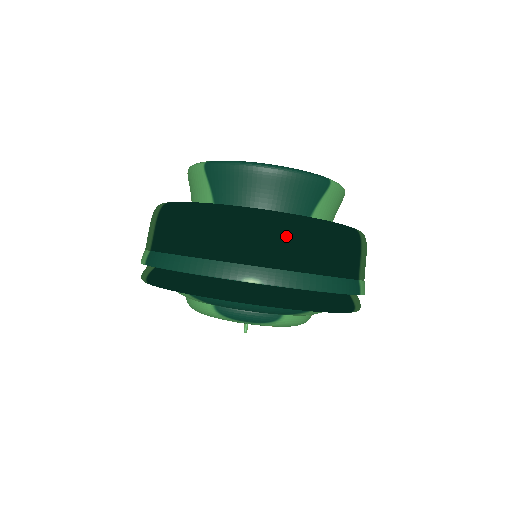
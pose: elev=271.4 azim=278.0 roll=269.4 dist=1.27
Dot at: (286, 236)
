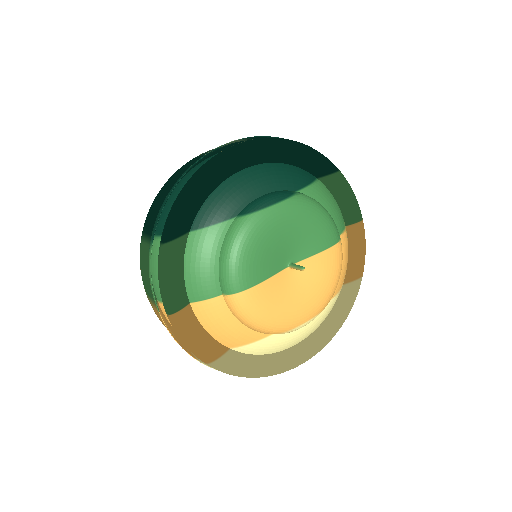
Dot at: occluded
